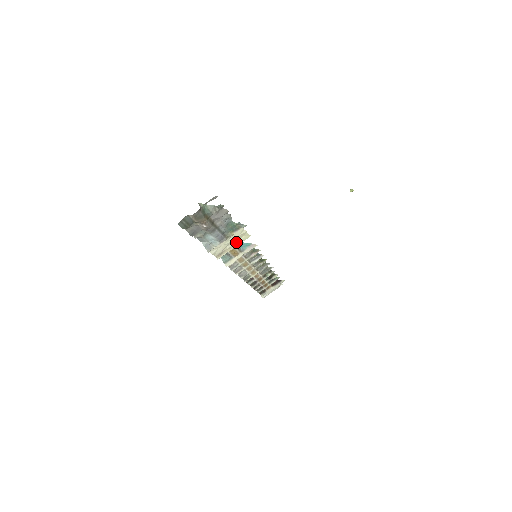
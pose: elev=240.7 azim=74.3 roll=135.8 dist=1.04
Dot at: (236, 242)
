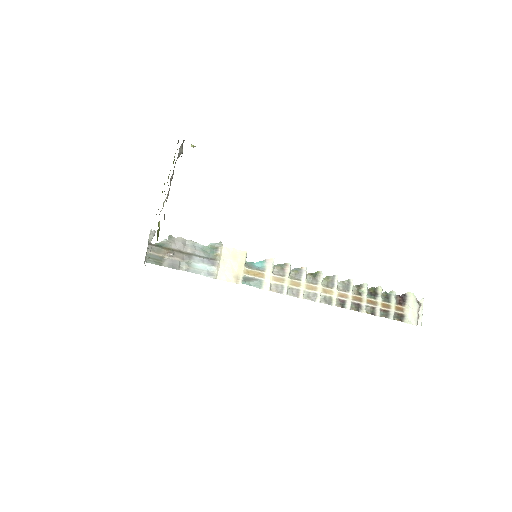
Dot at: (238, 262)
